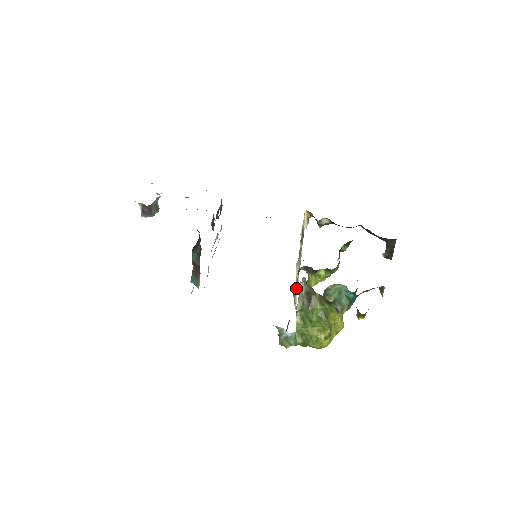
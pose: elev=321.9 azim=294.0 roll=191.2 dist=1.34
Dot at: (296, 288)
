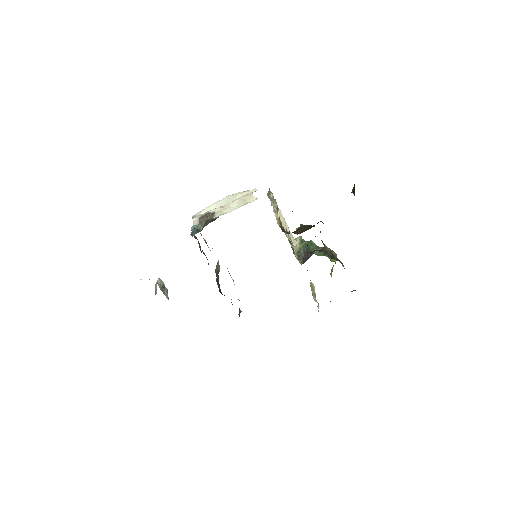
Dot at: (286, 227)
